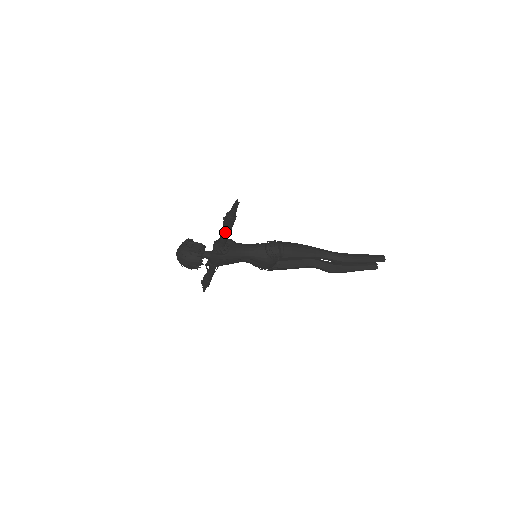
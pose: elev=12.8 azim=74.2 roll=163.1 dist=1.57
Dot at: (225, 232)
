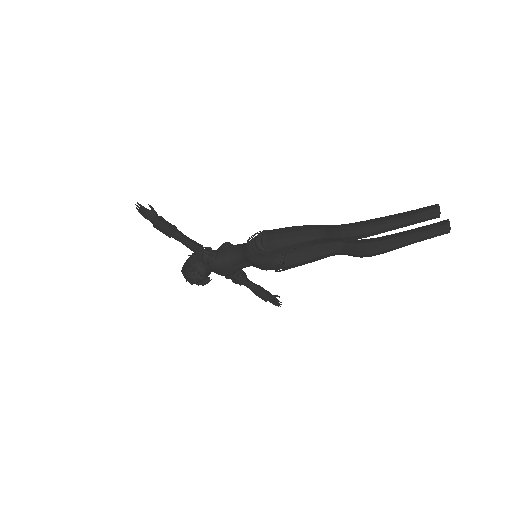
Dot at: occluded
